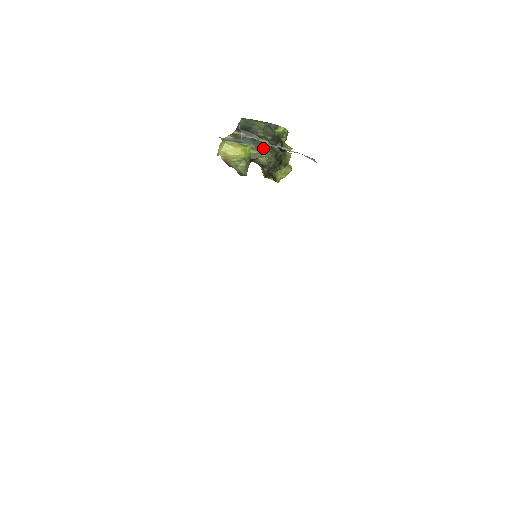
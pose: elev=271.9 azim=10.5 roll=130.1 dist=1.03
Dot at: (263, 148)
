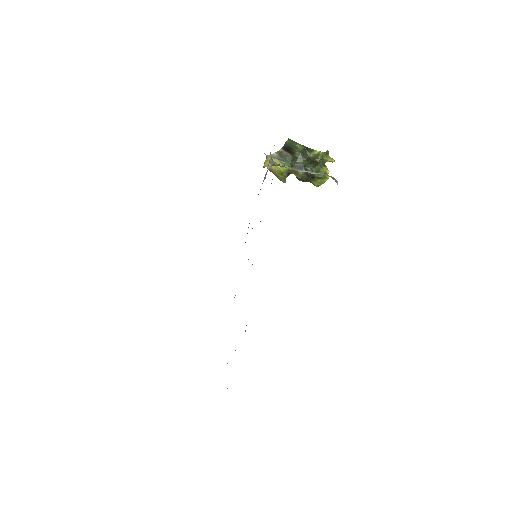
Dot at: occluded
